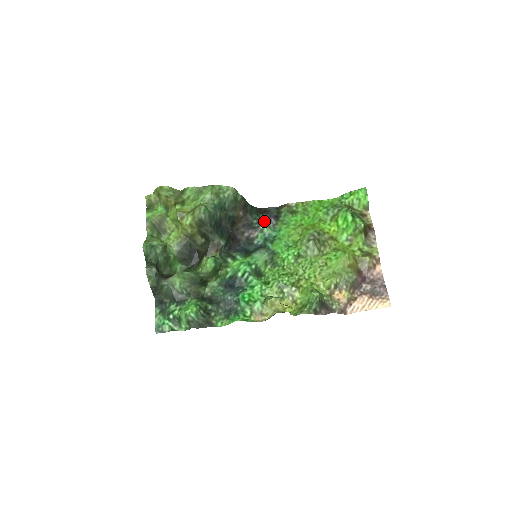
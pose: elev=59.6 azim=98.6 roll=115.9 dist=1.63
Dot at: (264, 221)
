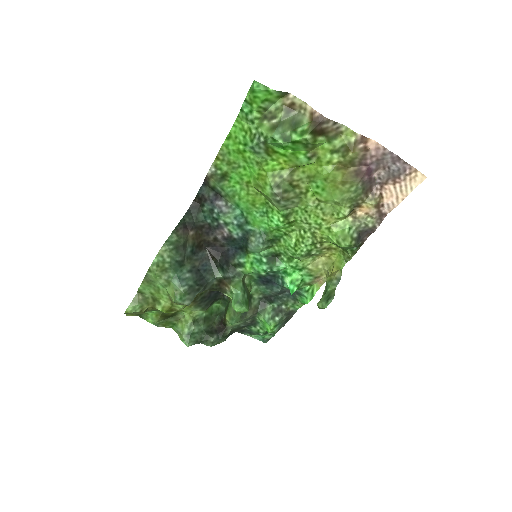
Dot at: (215, 214)
